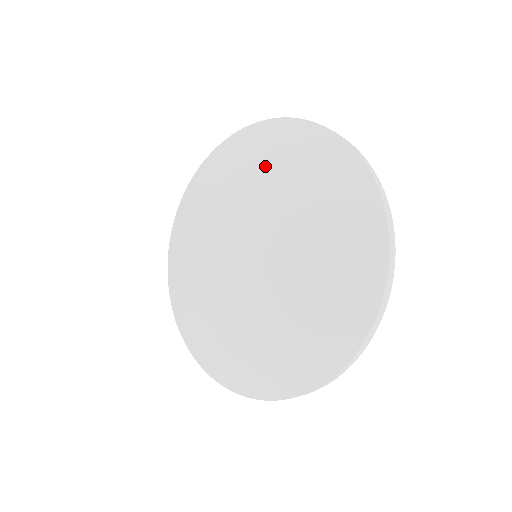
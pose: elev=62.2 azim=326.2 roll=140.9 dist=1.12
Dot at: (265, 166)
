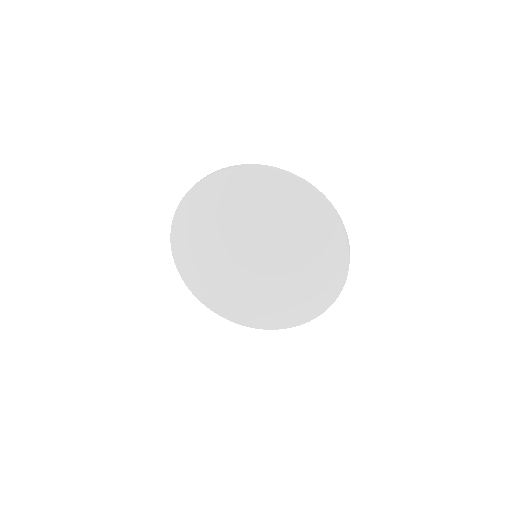
Dot at: (299, 231)
